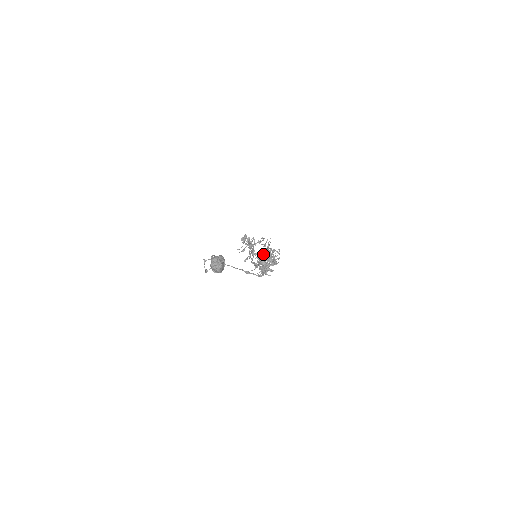
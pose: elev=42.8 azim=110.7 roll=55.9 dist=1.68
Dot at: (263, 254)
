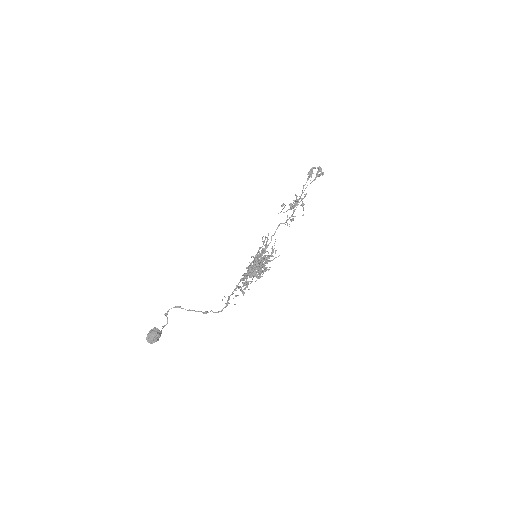
Dot at: (247, 267)
